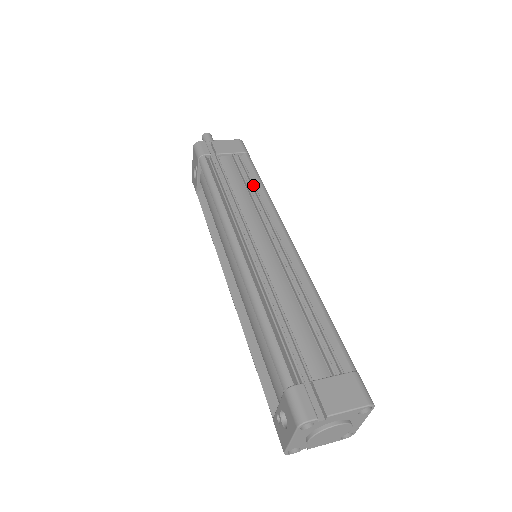
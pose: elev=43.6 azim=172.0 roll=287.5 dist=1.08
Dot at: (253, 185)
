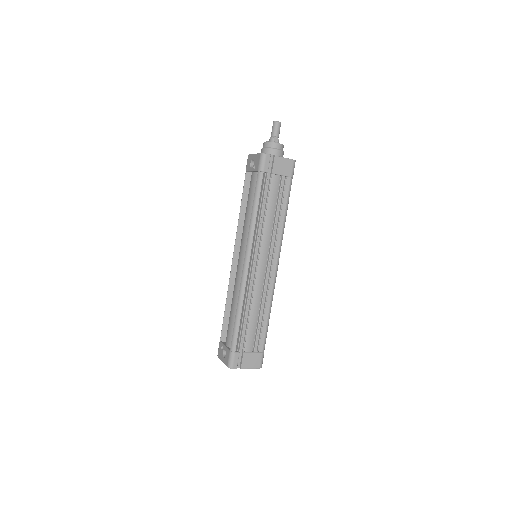
Dot at: (280, 214)
